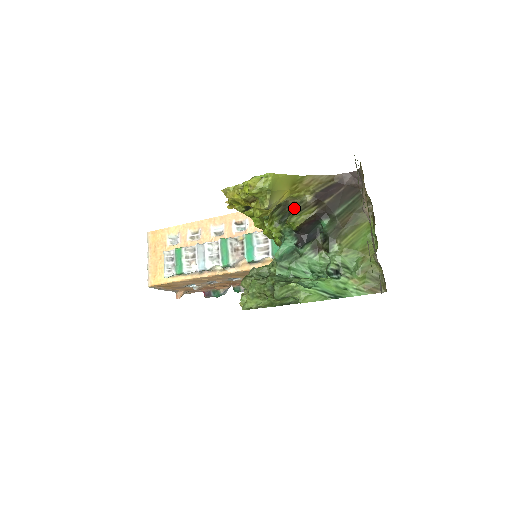
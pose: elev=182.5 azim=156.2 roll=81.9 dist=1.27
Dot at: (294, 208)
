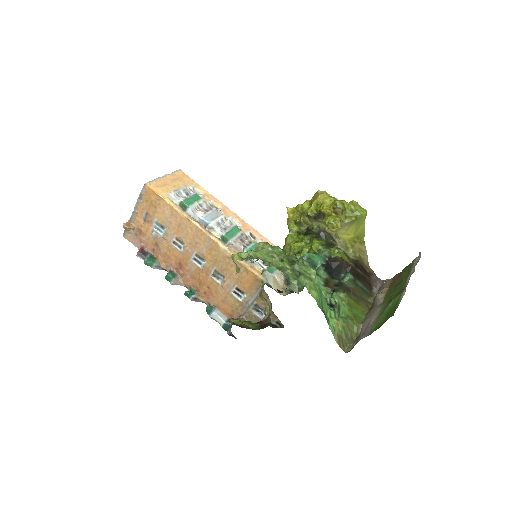
Dot at: occluded
